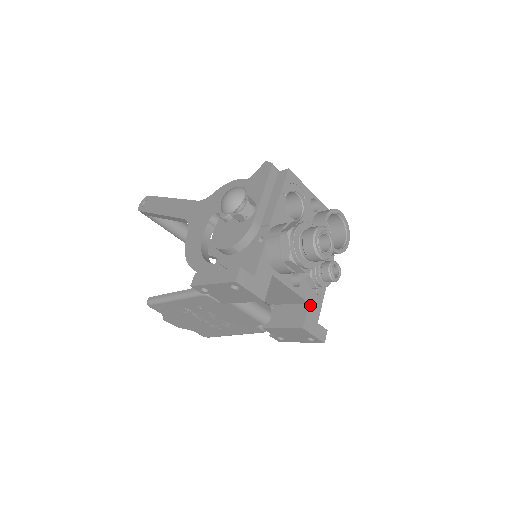
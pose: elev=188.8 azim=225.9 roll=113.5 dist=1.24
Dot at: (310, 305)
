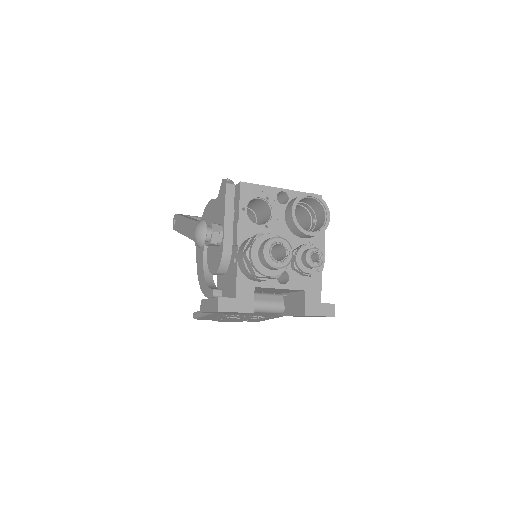
Dot at: (307, 291)
